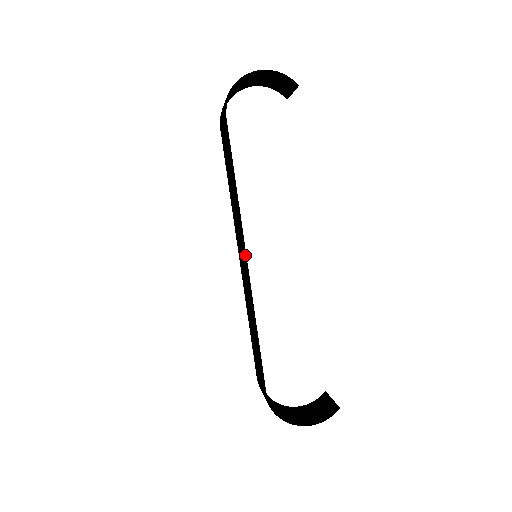
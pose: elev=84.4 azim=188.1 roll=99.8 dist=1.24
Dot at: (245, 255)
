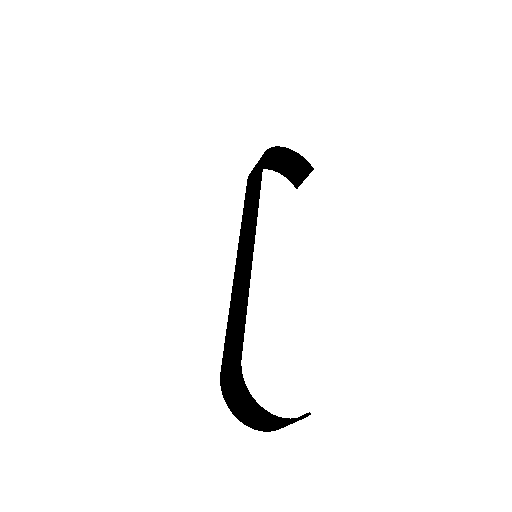
Dot at: (254, 238)
